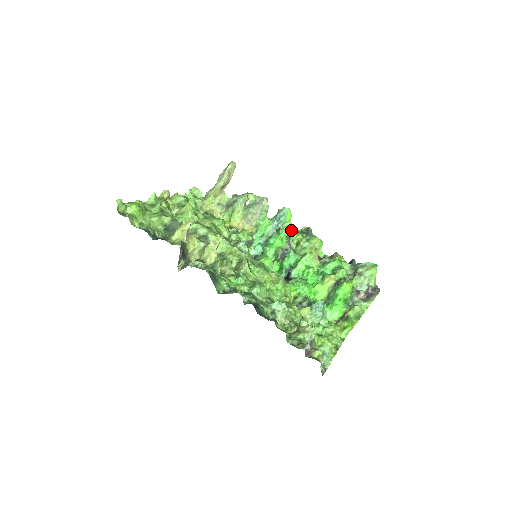
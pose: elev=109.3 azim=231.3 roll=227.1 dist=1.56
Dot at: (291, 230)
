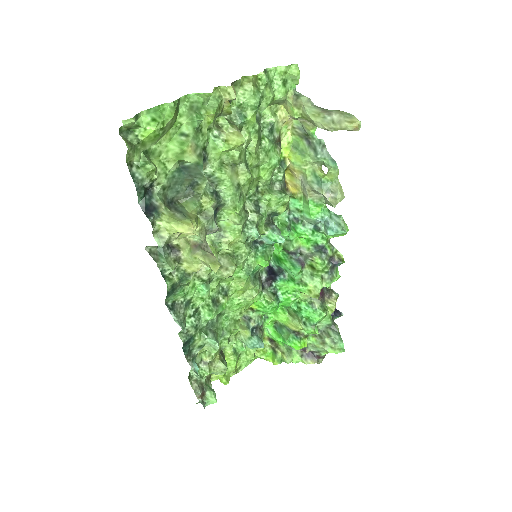
Dot at: (329, 239)
